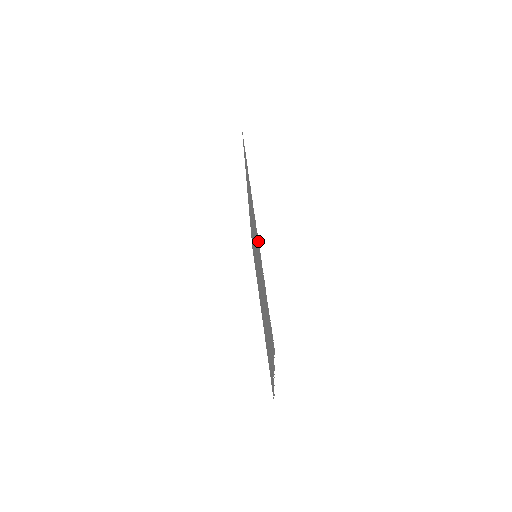
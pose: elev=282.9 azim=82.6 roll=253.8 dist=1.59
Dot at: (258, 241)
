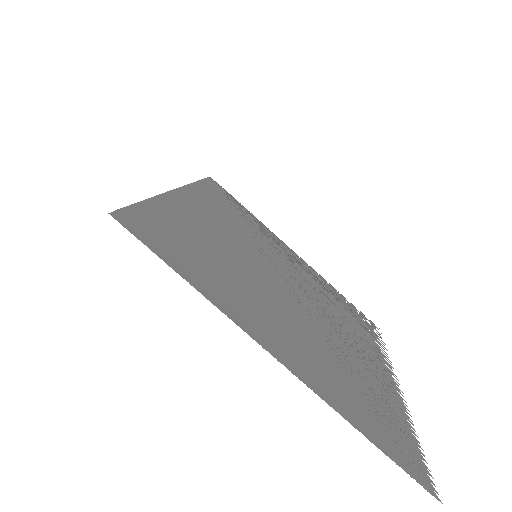
Dot at: occluded
